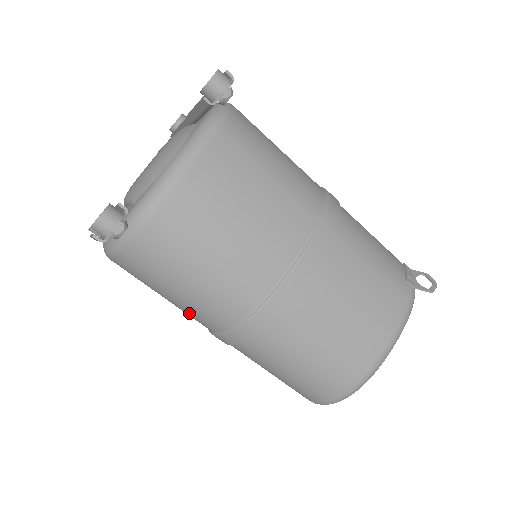
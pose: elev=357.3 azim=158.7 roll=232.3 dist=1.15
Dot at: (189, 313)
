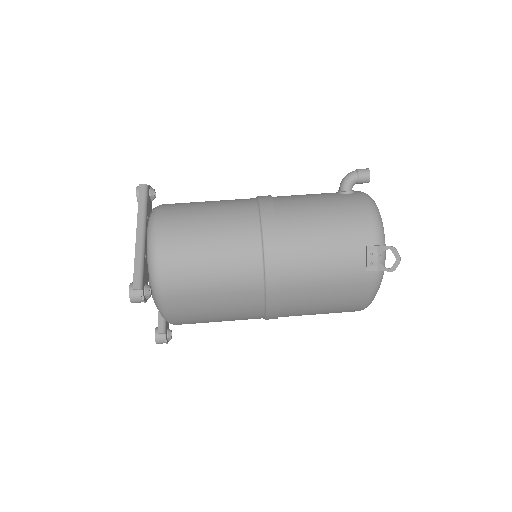
Dot at: occluded
